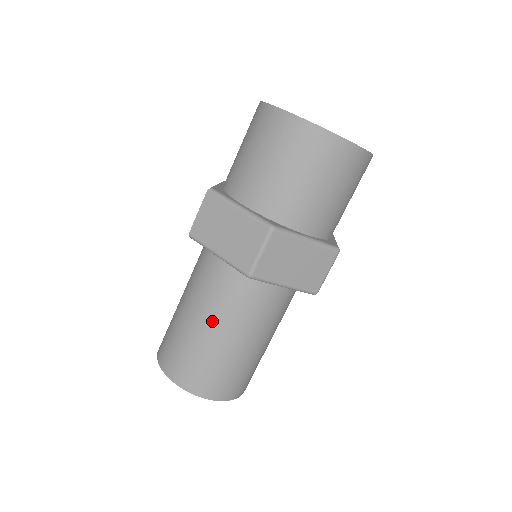
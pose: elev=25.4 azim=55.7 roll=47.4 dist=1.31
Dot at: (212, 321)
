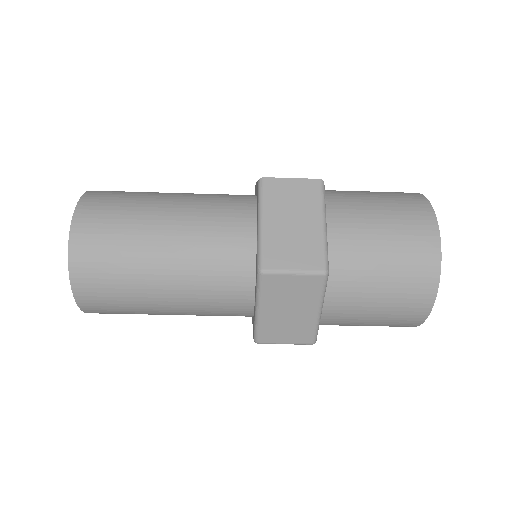
Dot at: (176, 247)
